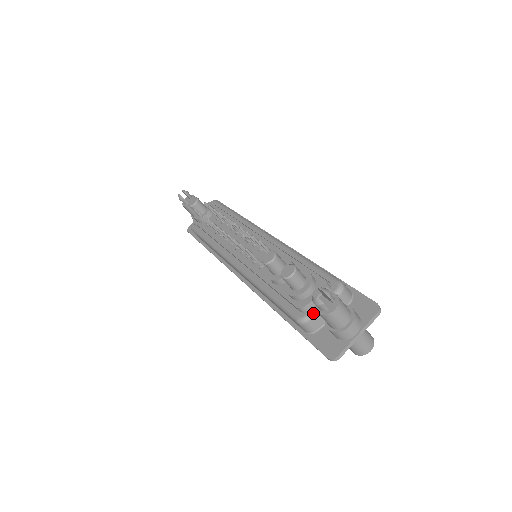
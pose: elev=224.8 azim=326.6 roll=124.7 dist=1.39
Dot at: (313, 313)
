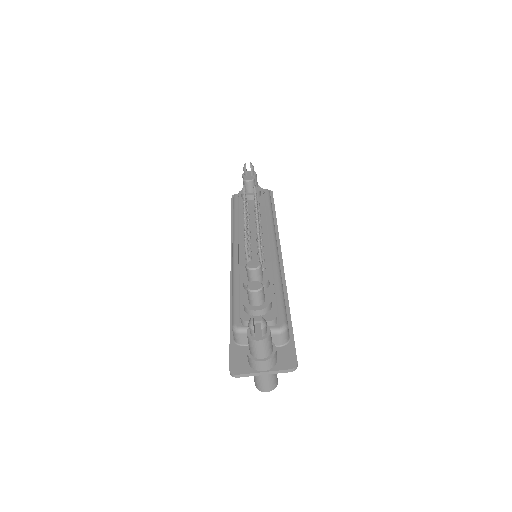
Dot at: occluded
